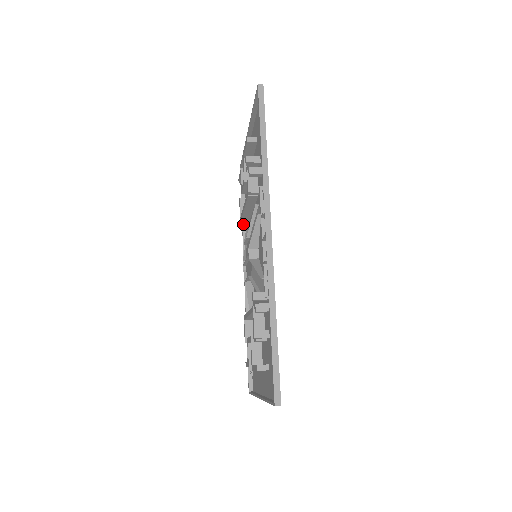
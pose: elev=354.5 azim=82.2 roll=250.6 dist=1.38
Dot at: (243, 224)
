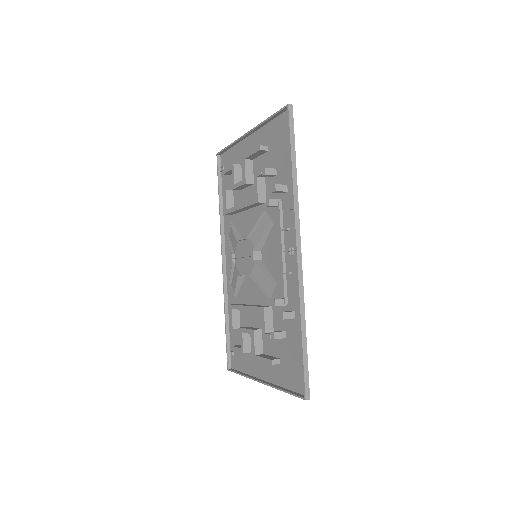
Dot at: (221, 212)
